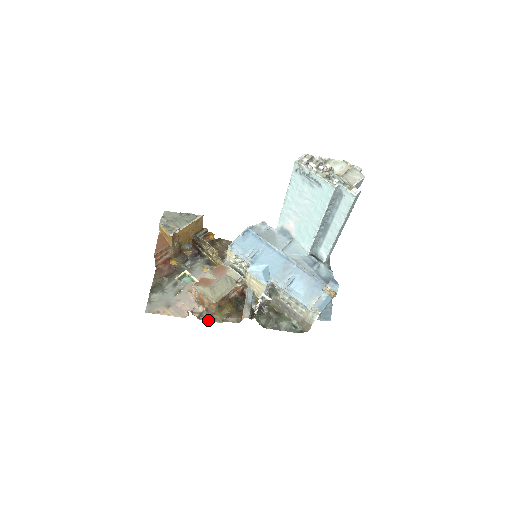
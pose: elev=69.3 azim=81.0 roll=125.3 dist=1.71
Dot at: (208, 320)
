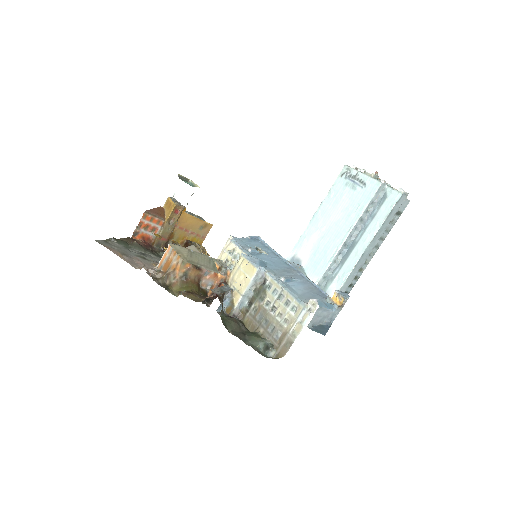
Dot at: (161, 286)
